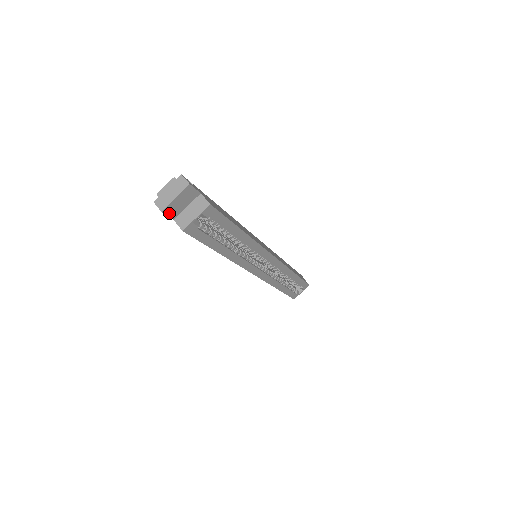
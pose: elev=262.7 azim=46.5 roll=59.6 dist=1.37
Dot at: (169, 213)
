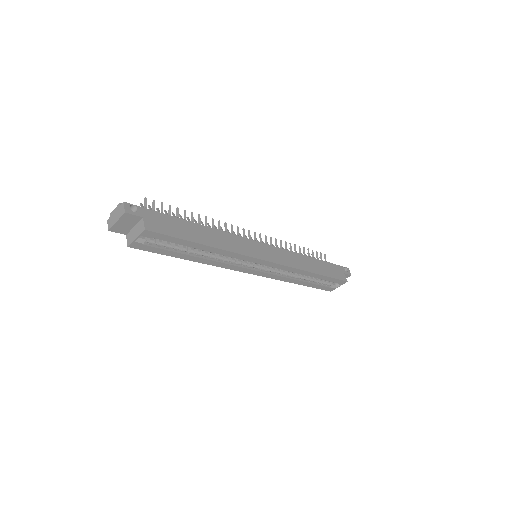
Dot at: (118, 231)
